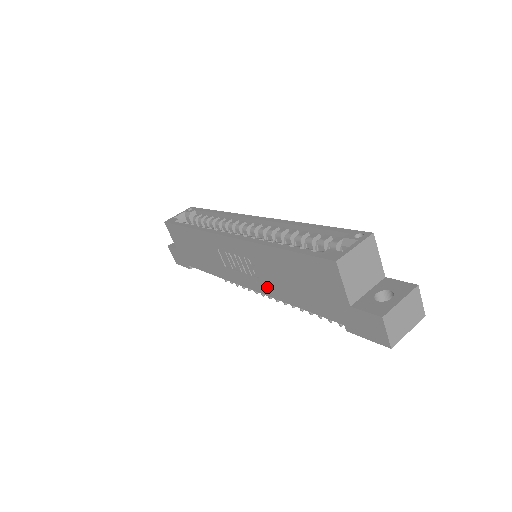
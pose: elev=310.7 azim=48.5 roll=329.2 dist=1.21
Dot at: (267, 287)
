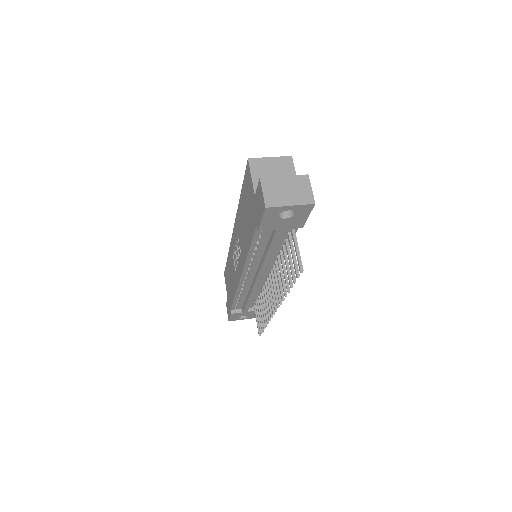
Dot at: (243, 255)
